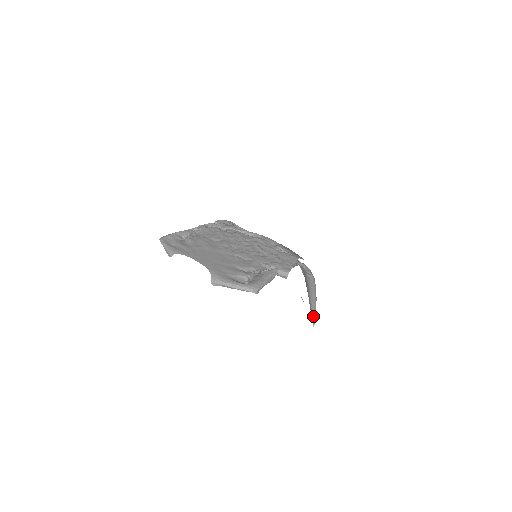
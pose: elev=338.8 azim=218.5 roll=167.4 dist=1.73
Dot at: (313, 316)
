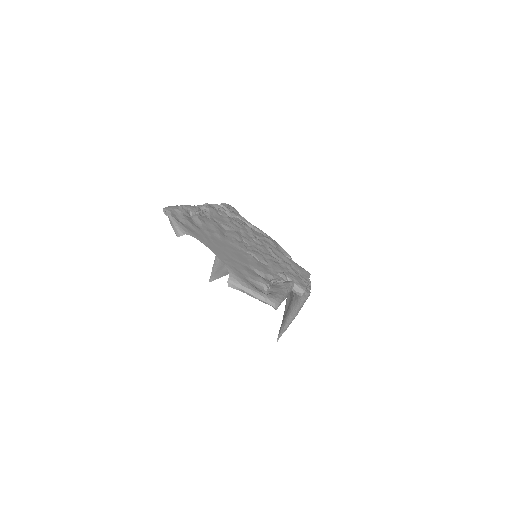
Dot at: (282, 331)
